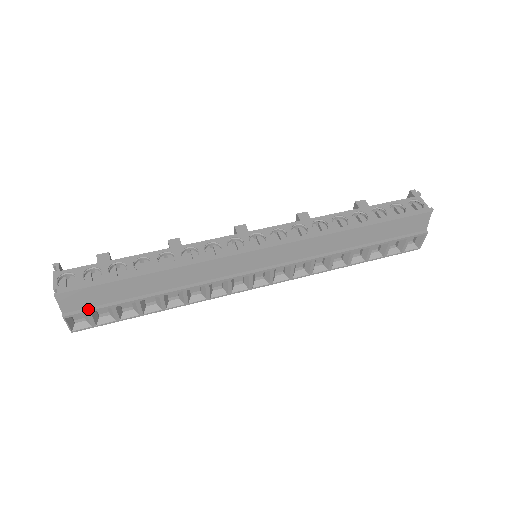
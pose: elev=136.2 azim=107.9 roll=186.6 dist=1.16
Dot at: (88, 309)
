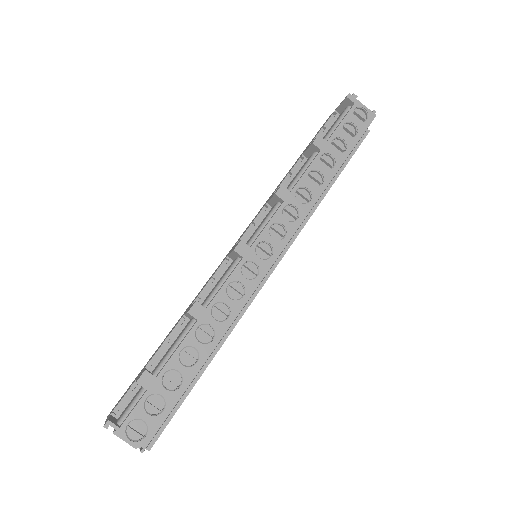
Dot at: (164, 426)
